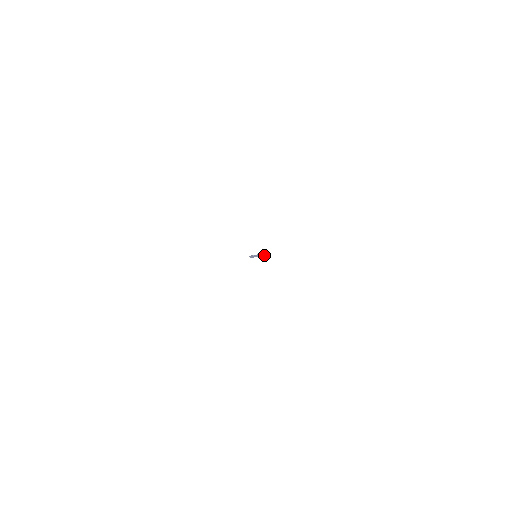
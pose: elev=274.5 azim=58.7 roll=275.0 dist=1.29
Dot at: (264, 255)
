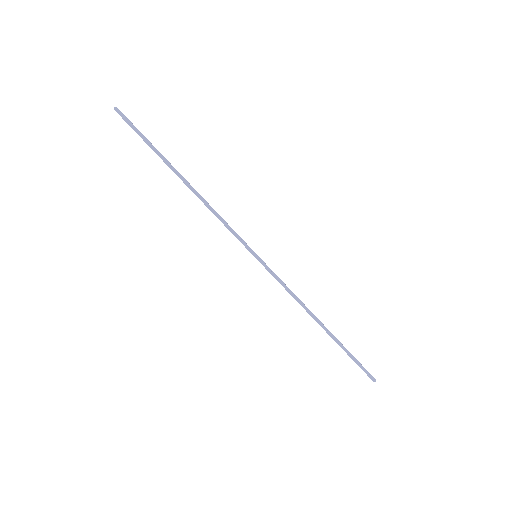
Dot at: occluded
